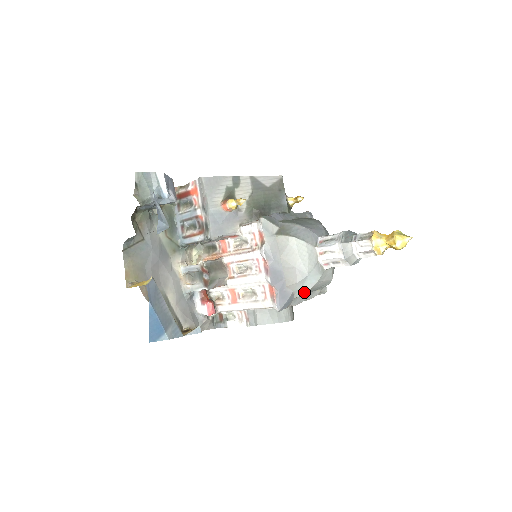
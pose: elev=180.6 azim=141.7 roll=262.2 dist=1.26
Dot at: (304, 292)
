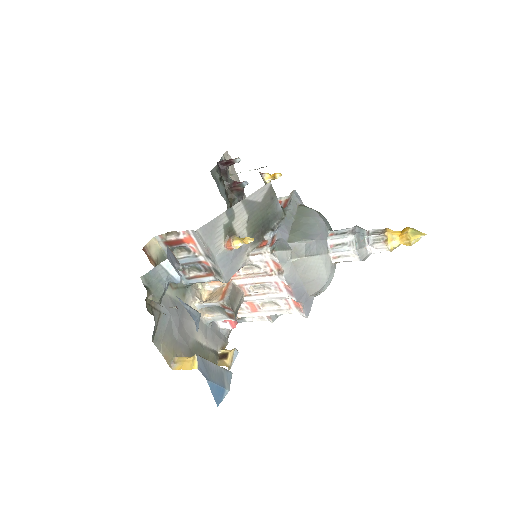
Dot at: (323, 291)
